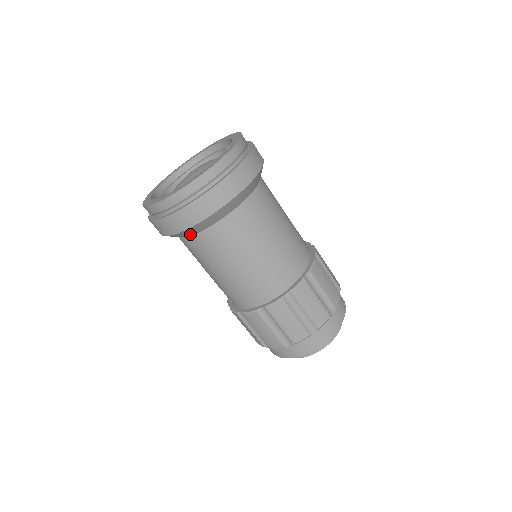
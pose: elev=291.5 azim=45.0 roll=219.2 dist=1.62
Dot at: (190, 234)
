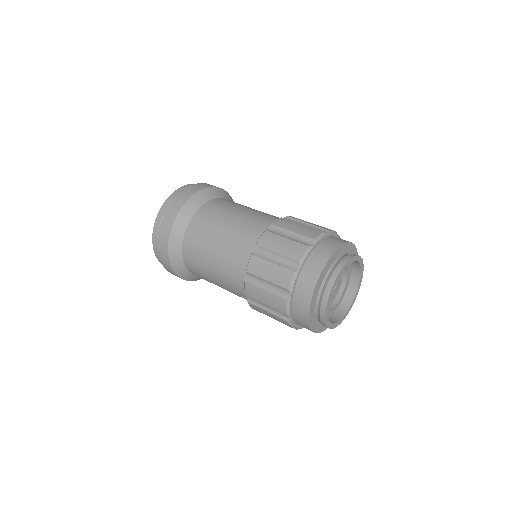
Dot at: (182, 234)
